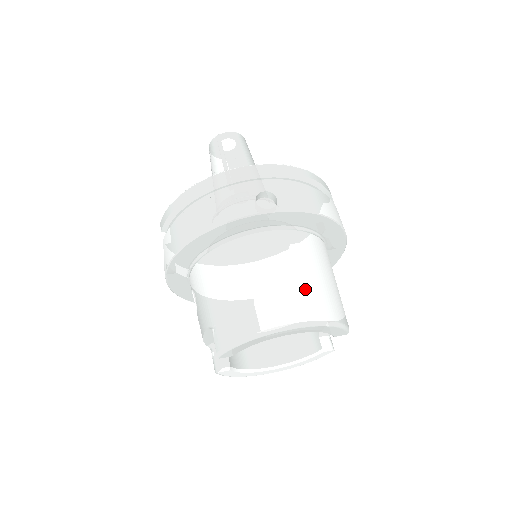
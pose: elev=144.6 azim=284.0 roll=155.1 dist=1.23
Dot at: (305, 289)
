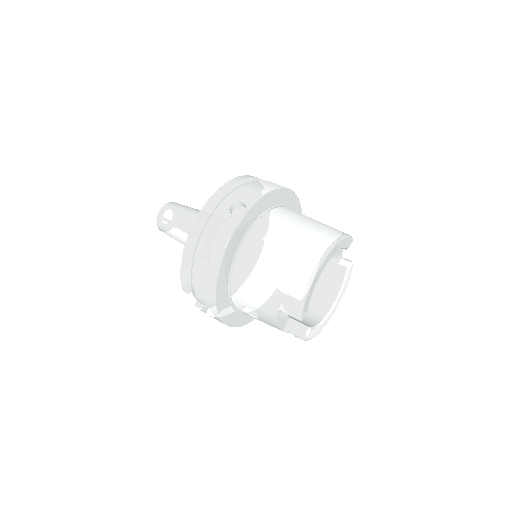
Dot at: (308, 234)
